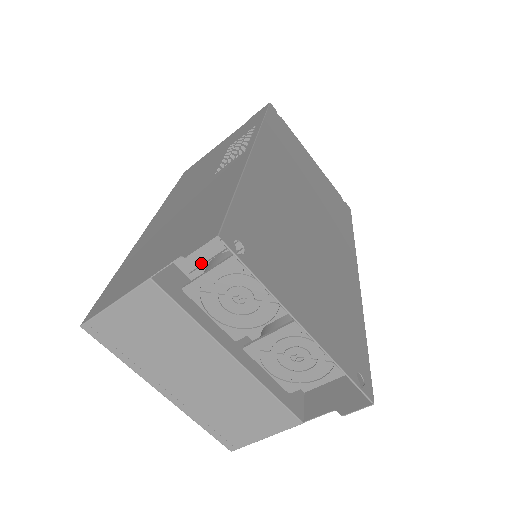
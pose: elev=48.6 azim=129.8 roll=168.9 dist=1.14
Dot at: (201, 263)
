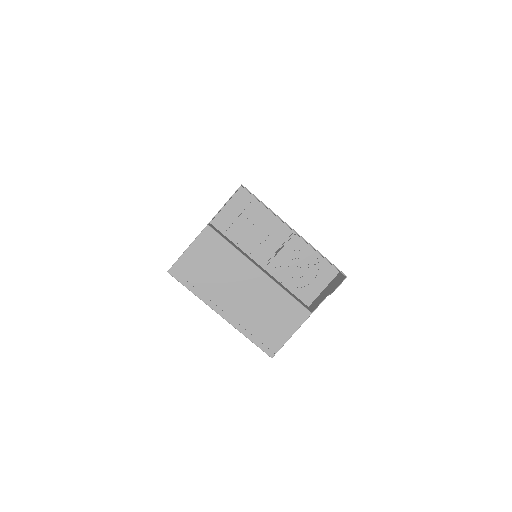
Dot at: (231, 224)
